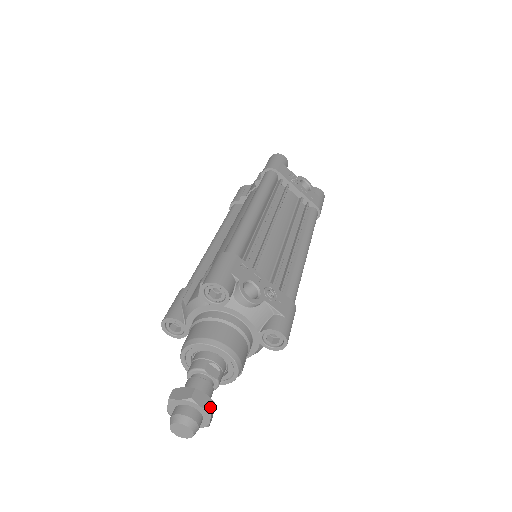
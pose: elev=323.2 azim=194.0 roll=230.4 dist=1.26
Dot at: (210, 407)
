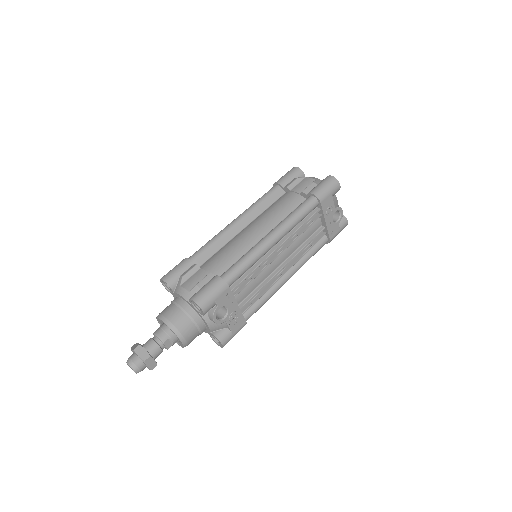
Dot at: (153, 367)
